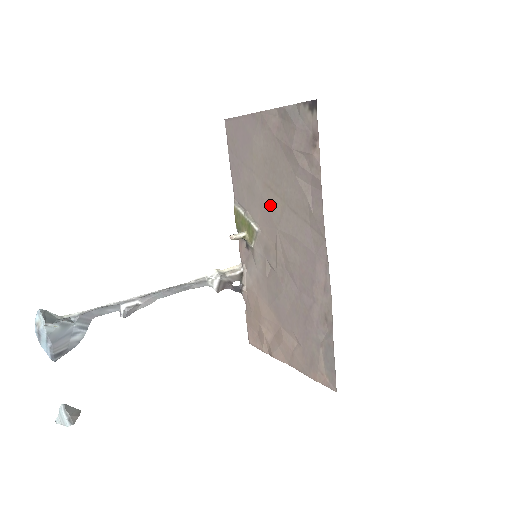
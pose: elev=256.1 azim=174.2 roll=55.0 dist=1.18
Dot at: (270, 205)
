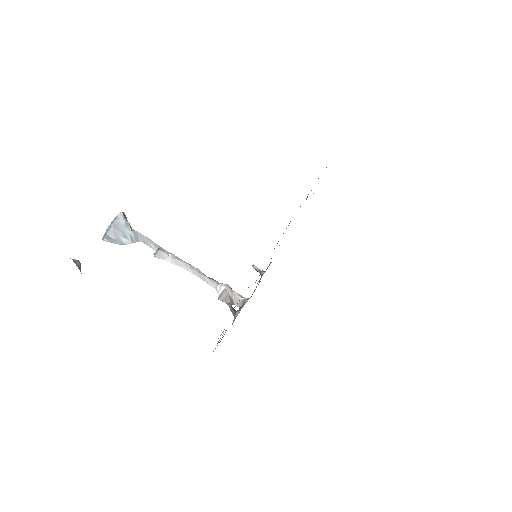
Dot at: occluded
